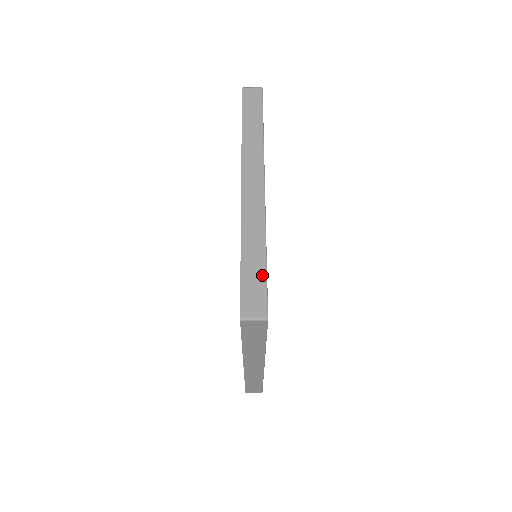
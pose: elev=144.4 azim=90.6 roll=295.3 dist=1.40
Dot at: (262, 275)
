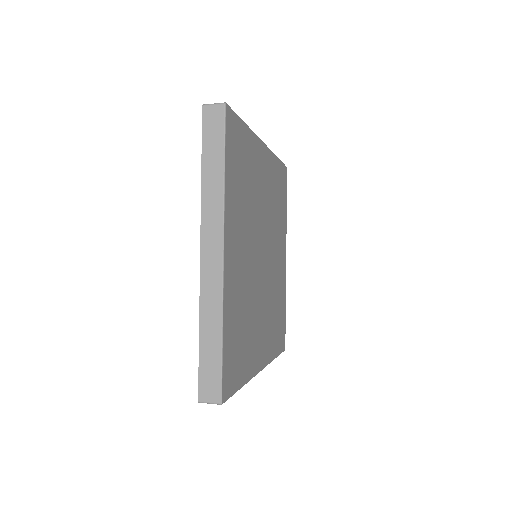
Dot at: occluded
